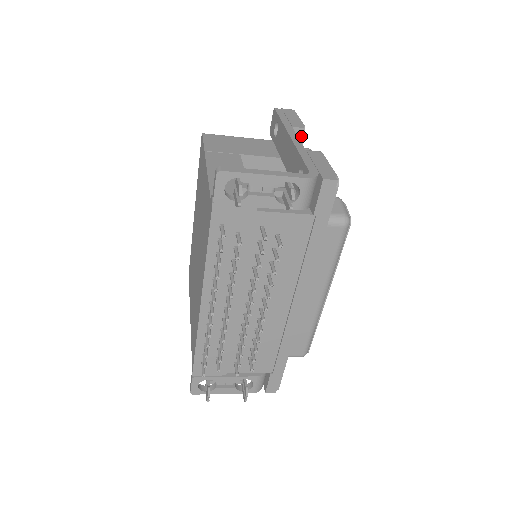
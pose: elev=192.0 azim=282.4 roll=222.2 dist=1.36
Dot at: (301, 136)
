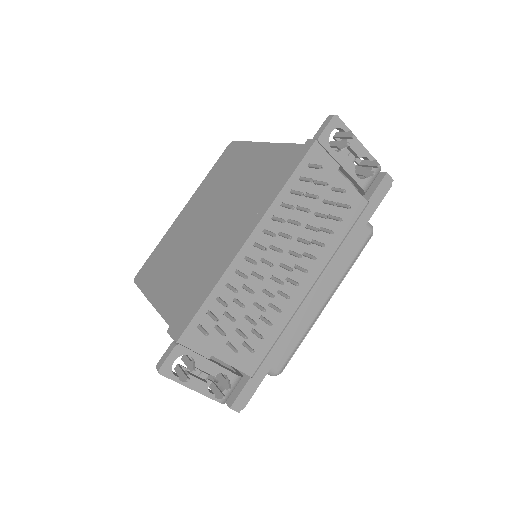
Dot at: occluded
